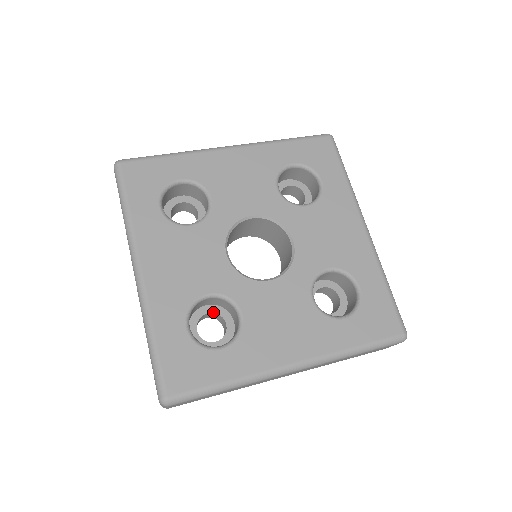
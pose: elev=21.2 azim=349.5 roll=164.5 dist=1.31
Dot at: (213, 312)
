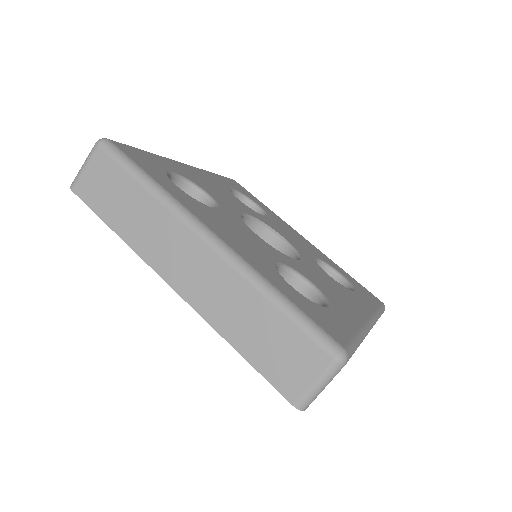
Dot at: occluded
